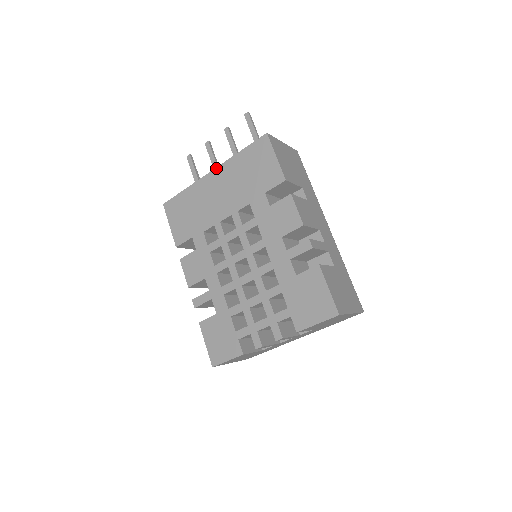
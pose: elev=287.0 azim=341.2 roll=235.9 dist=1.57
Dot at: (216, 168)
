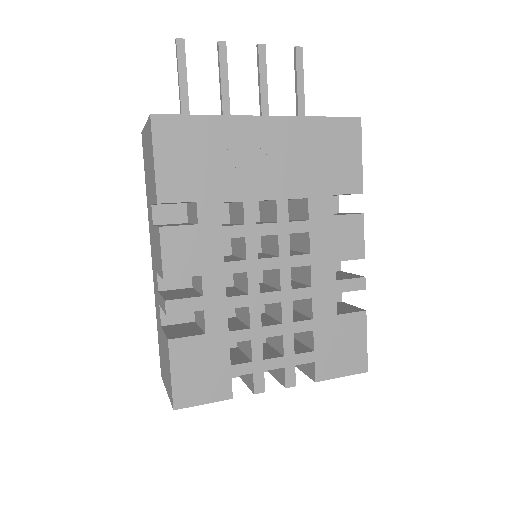
Dot at: (274, 116)
